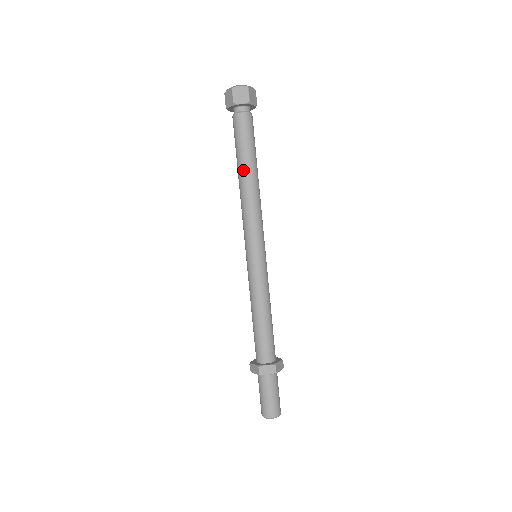
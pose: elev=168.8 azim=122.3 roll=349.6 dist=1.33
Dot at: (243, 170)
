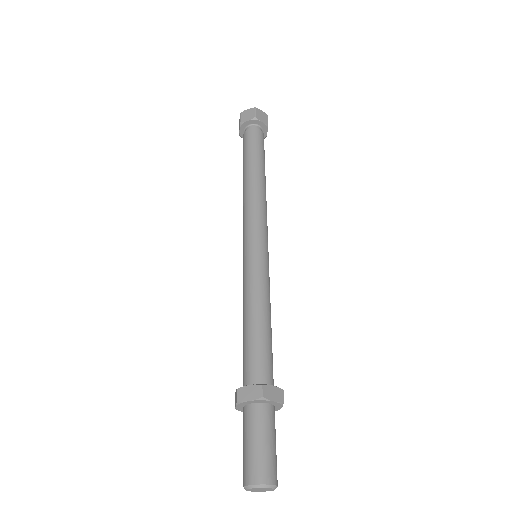
Dot at: (246, 172)
